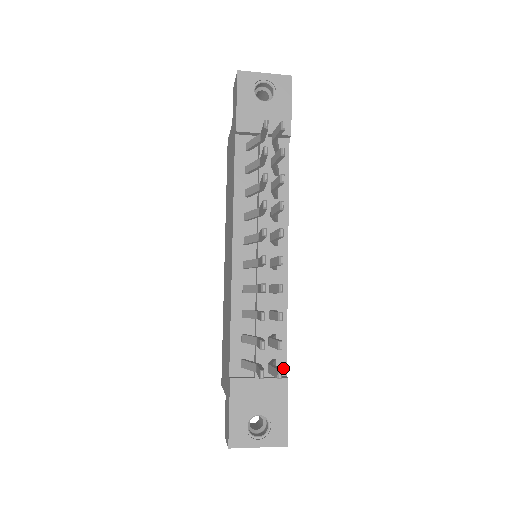
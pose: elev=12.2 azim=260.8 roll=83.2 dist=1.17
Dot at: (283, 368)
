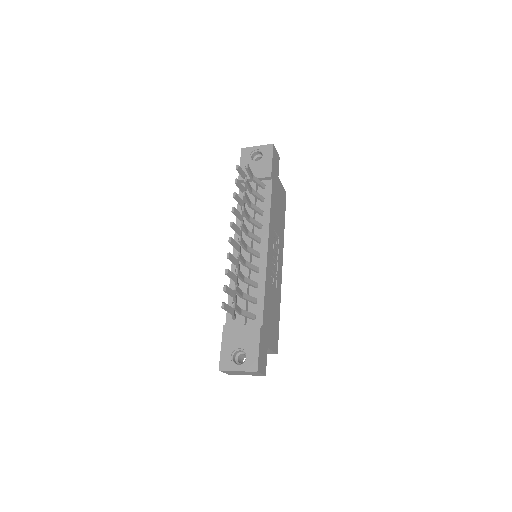
Dot at: (260, 321)
